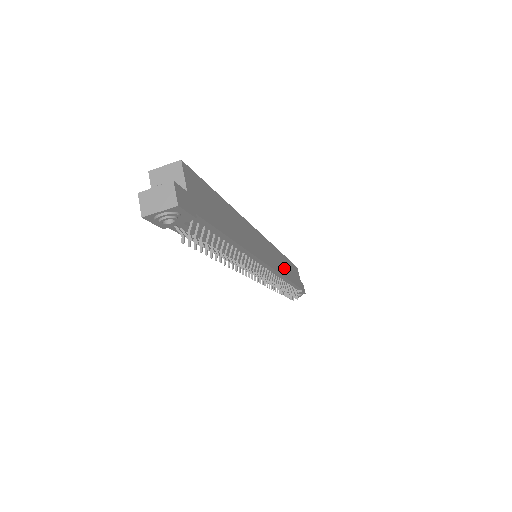
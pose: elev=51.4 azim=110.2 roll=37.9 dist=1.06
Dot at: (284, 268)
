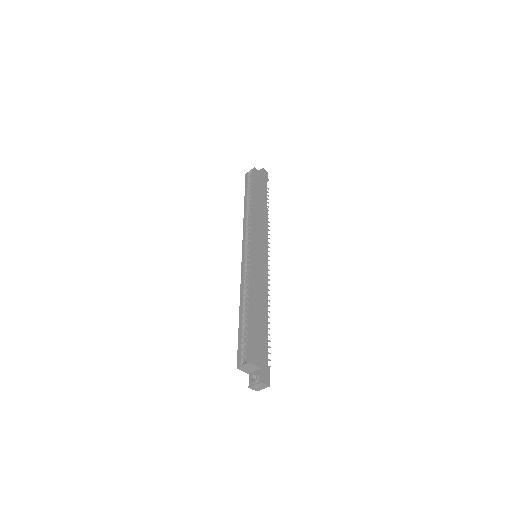
Dot at: (262, 215)
